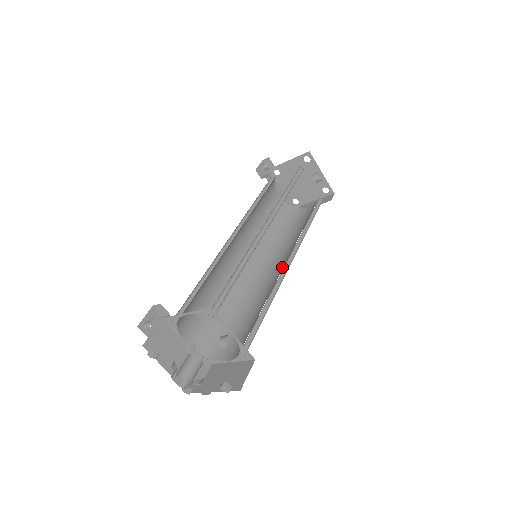
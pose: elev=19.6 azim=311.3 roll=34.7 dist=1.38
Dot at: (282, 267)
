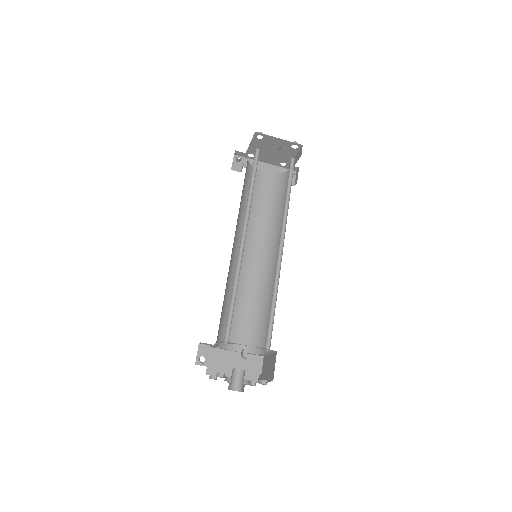
Dot at: occluded
